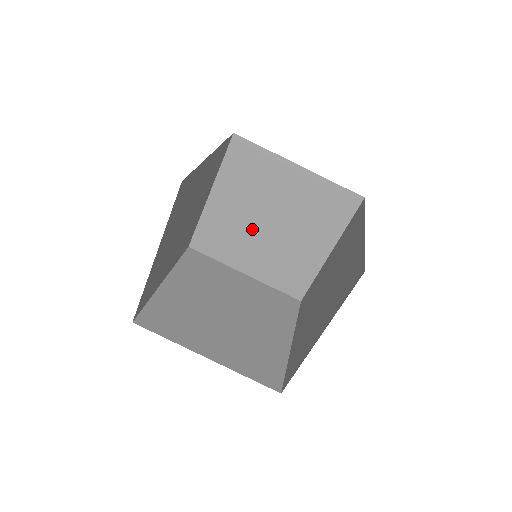
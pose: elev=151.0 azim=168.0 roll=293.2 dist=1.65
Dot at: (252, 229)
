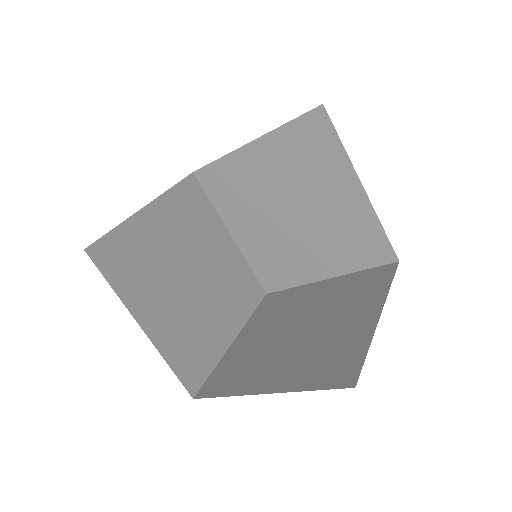
Dot at: (285, 233)
